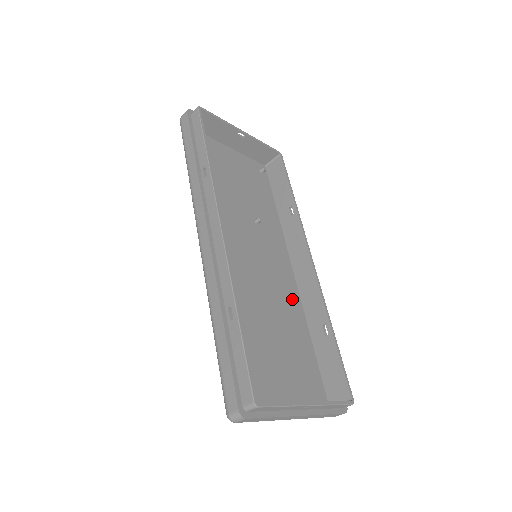
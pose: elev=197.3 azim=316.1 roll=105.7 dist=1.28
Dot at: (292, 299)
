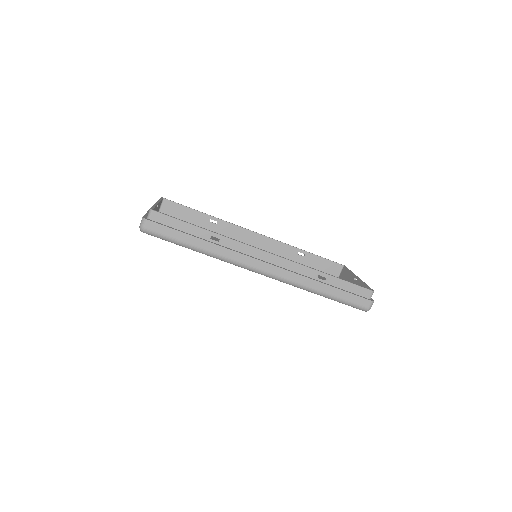
Dot at: occluded
